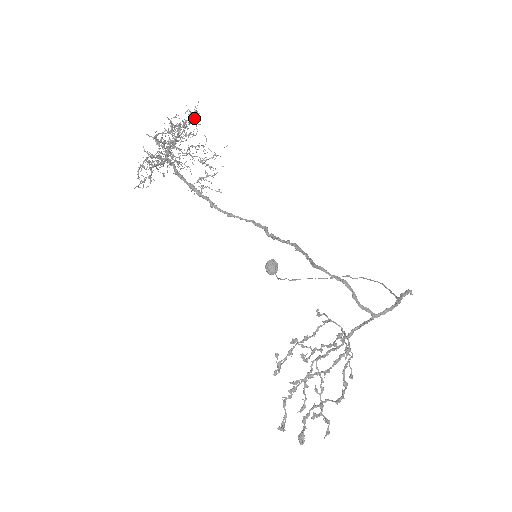
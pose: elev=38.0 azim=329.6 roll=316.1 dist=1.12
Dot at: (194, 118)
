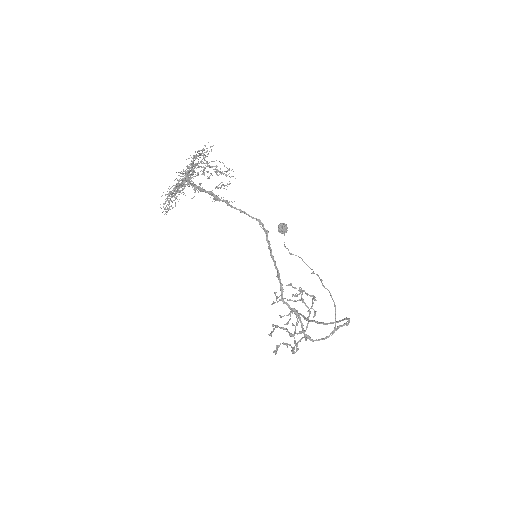
Dot at: occluded
